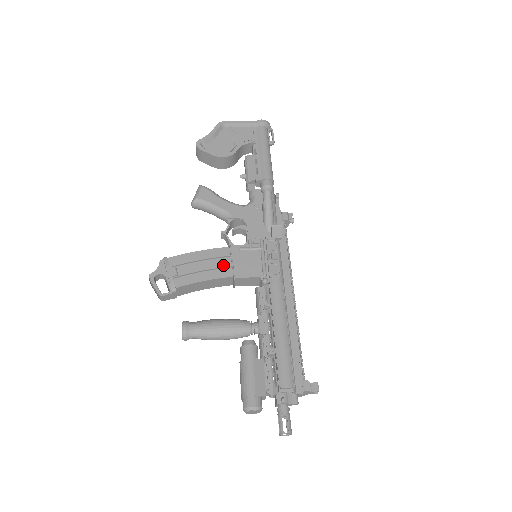
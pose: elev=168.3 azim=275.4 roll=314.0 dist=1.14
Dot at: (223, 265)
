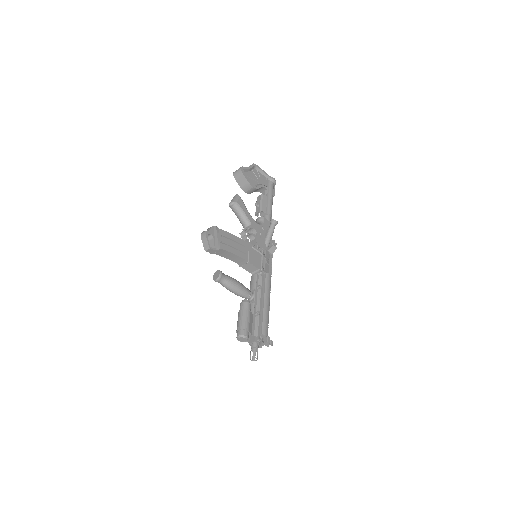
Dot at: (244, 251)
